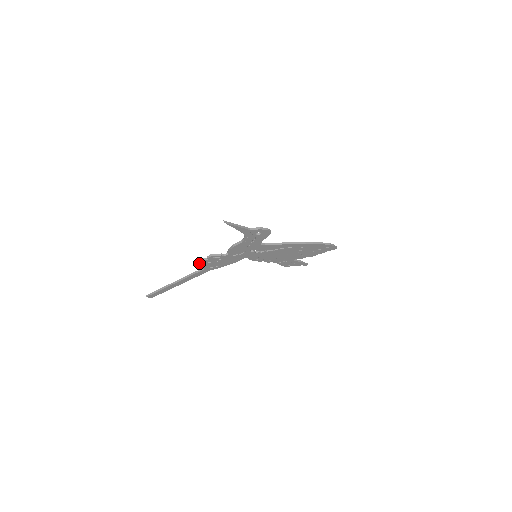
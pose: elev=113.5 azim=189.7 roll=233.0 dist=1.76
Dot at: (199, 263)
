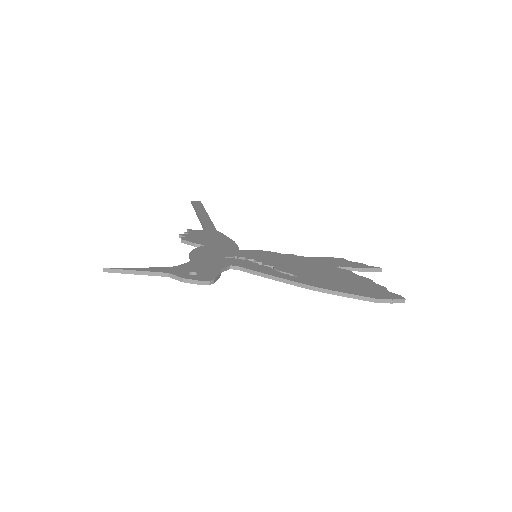
Dot at: (188, 230)
